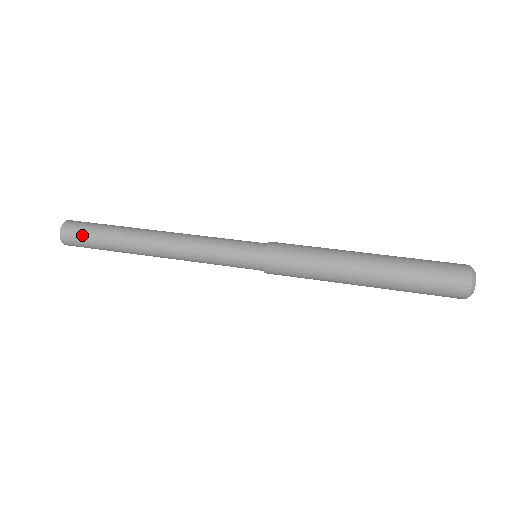
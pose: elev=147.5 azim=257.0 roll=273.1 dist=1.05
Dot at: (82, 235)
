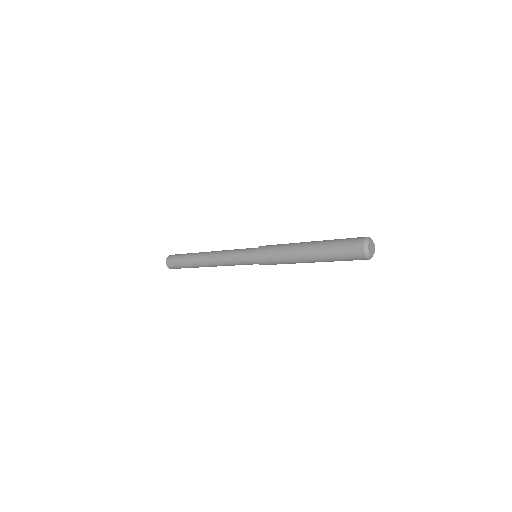
Dot at: (175, 258)
